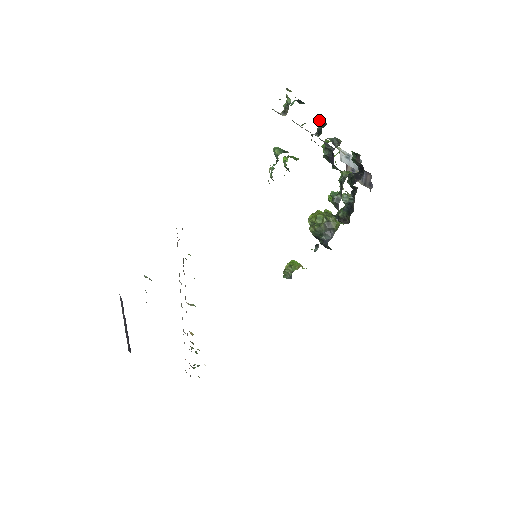
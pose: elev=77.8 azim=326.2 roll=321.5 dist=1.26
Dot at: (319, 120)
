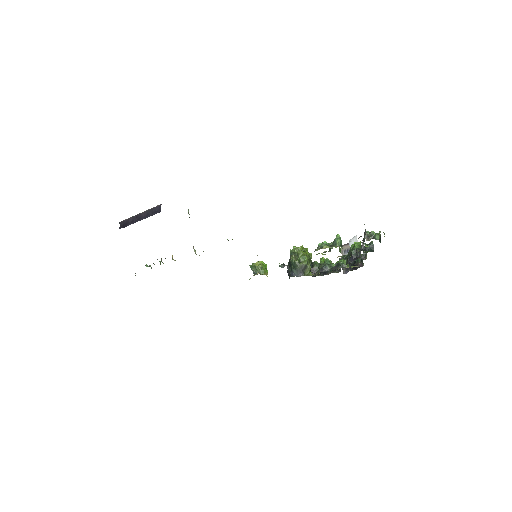
Dot at: occluded
